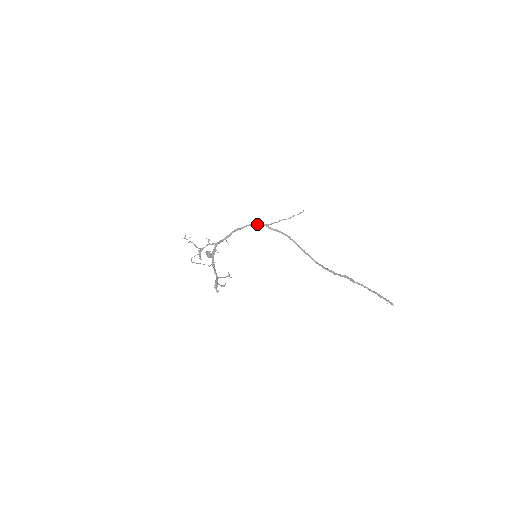
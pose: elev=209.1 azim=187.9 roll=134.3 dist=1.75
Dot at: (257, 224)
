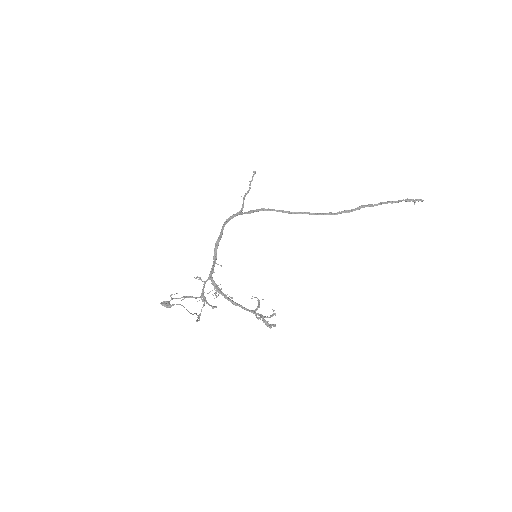
Dot at: (230, 219)
